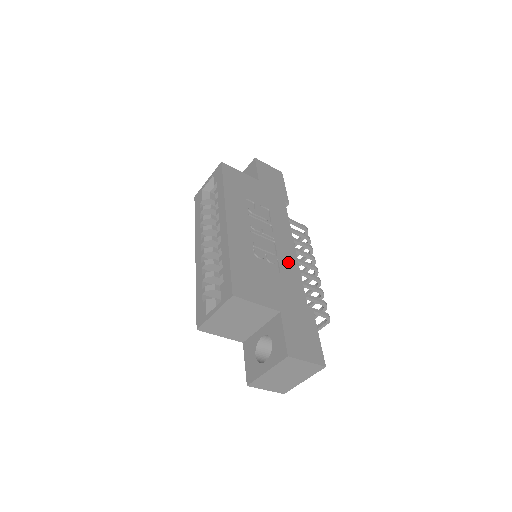
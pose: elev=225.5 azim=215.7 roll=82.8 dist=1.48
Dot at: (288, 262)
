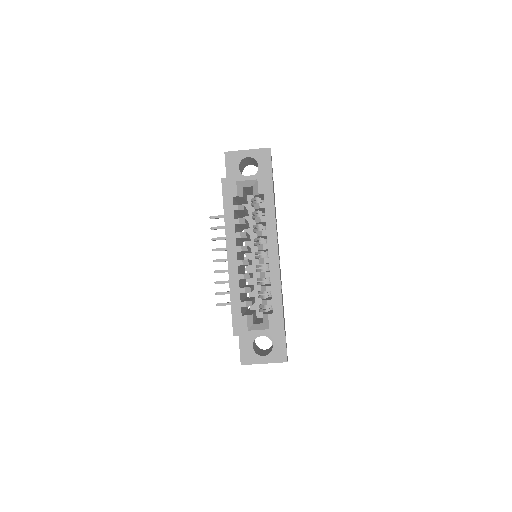
Dot at: occluded
